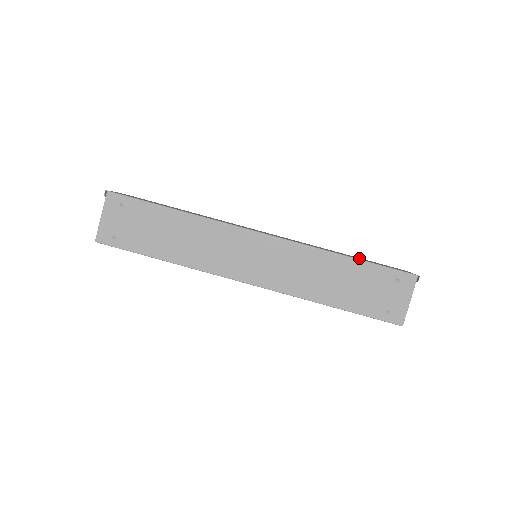
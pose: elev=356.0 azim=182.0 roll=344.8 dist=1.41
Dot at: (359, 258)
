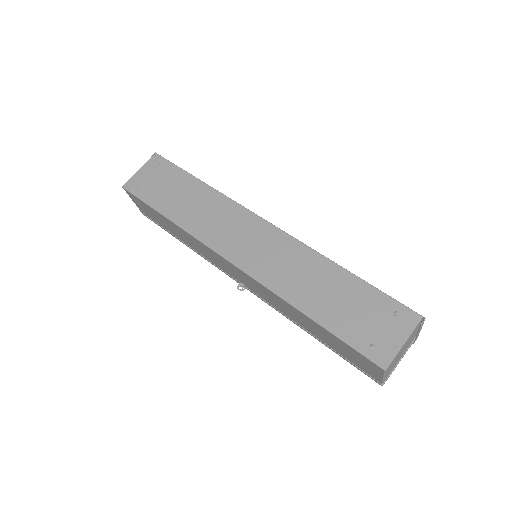
Dot at: occluded
